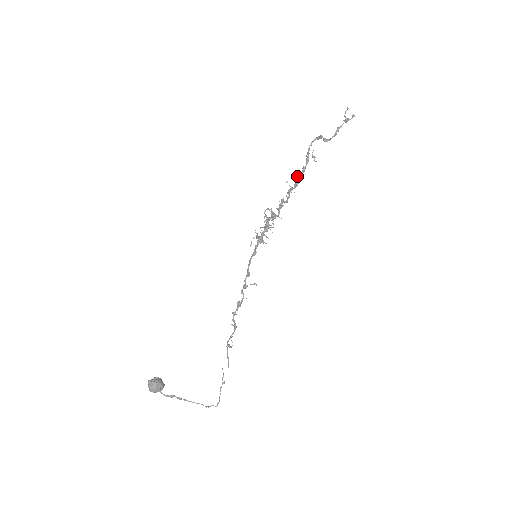
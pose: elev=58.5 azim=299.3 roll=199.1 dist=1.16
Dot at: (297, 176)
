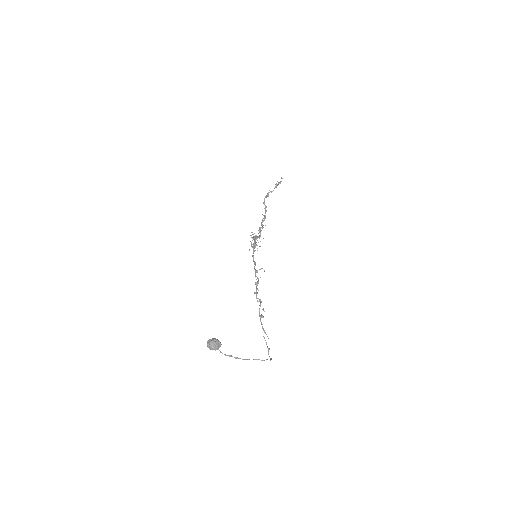
Dot at: (263, 215)
